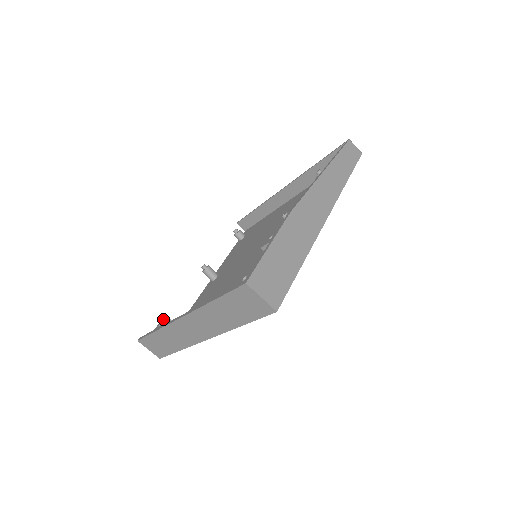
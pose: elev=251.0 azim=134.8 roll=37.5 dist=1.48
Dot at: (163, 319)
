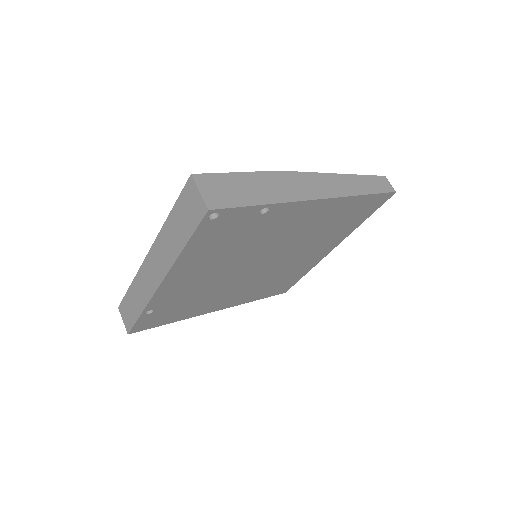
Dot at: occluded
